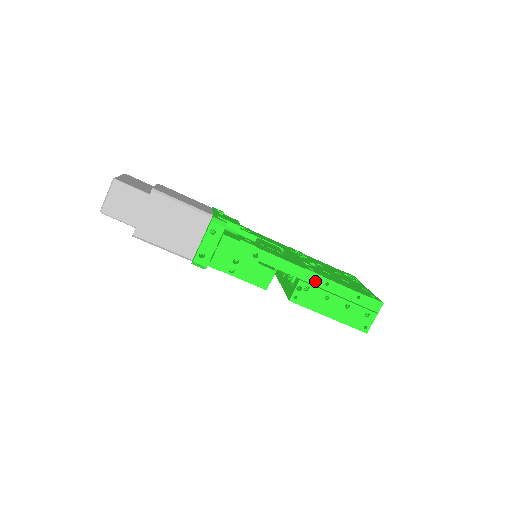
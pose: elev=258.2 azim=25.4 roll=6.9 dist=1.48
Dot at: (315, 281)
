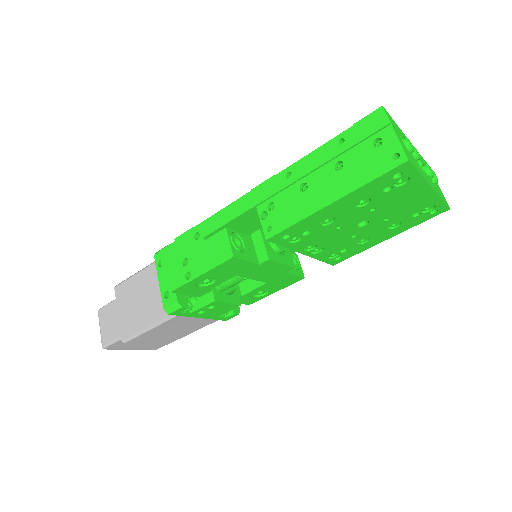
Dot at: (273, 188)
